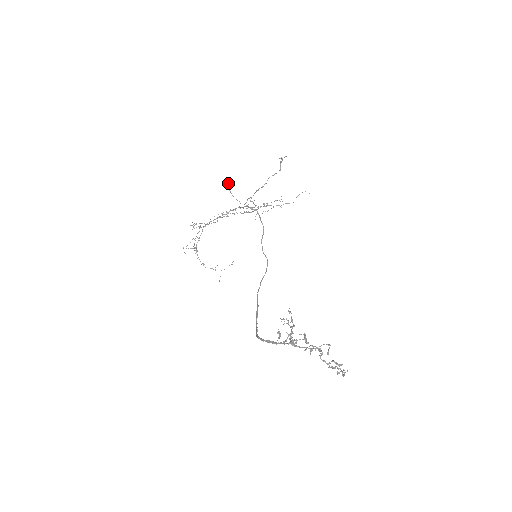
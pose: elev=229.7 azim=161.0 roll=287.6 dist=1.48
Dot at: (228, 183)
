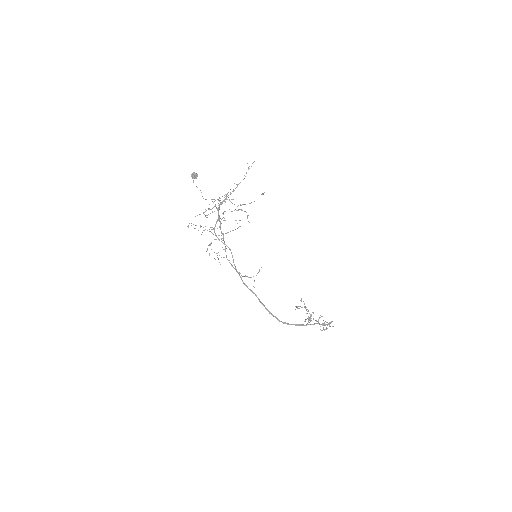
Dot at: (195, 173)
